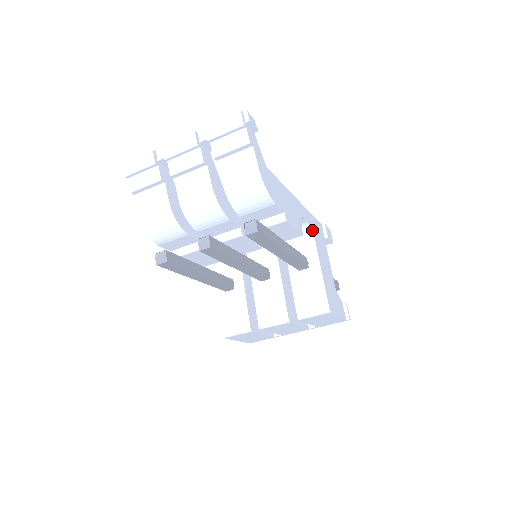
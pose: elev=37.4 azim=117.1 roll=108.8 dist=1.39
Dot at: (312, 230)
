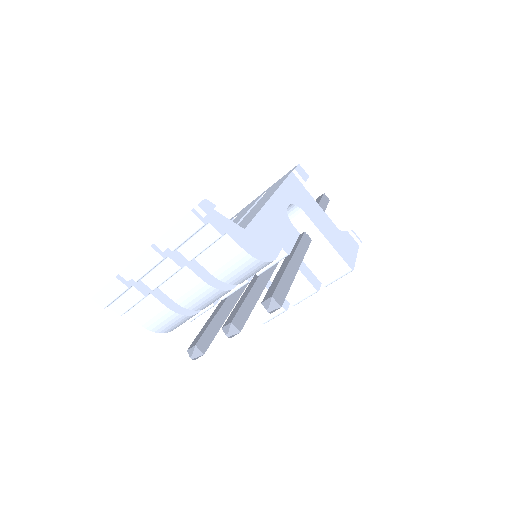
Dot at: (296, 204)
